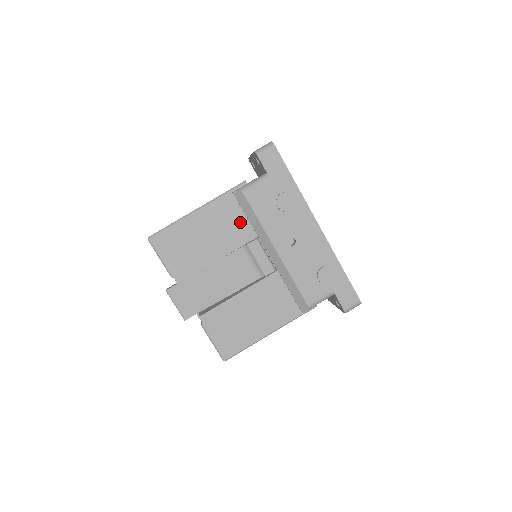
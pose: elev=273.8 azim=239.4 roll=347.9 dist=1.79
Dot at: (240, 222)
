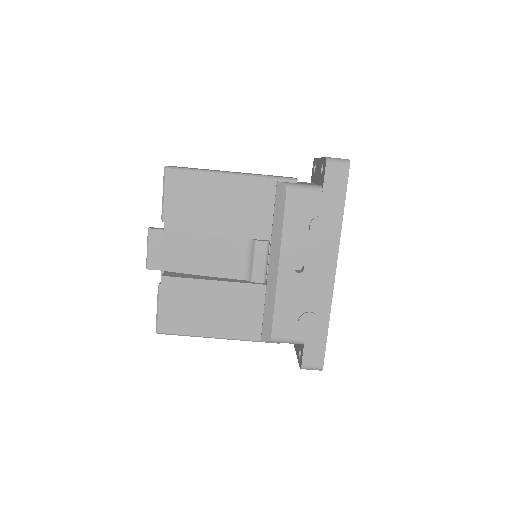
Dot at: (264, 215)
